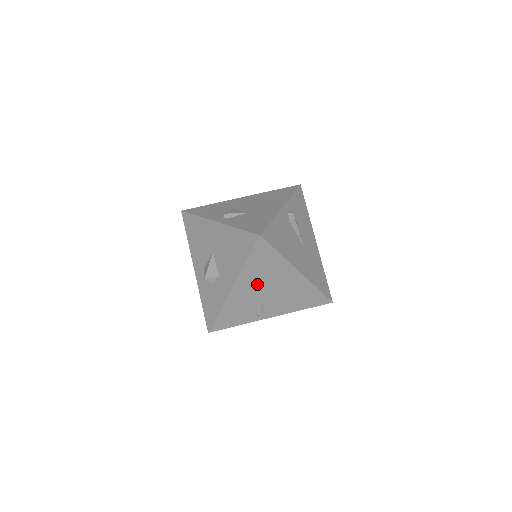
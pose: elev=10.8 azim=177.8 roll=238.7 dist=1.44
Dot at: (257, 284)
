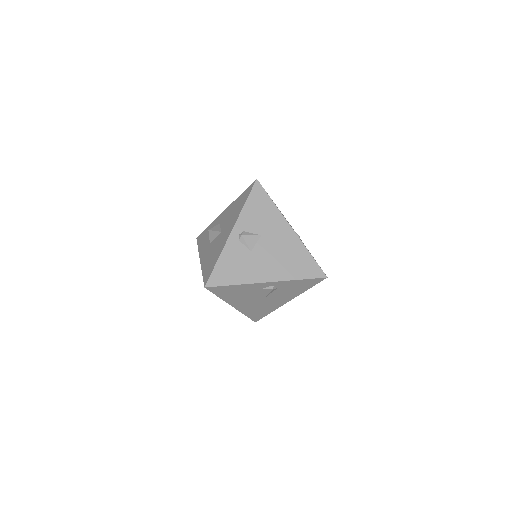
Dot at: occluded
